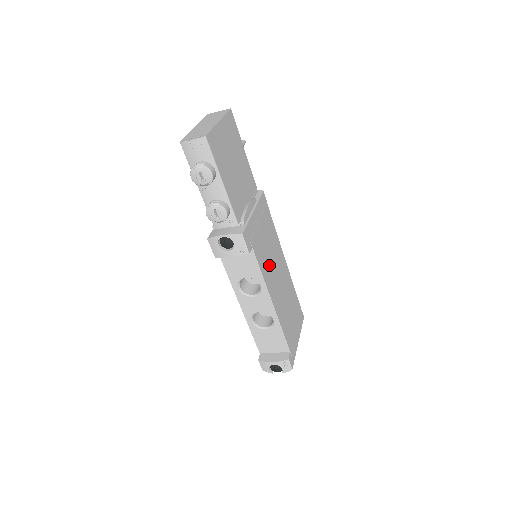
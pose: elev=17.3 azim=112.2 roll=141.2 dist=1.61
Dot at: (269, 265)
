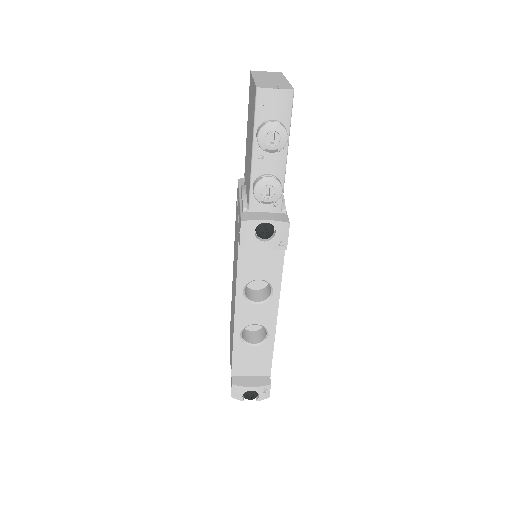
Dot at: occluded
